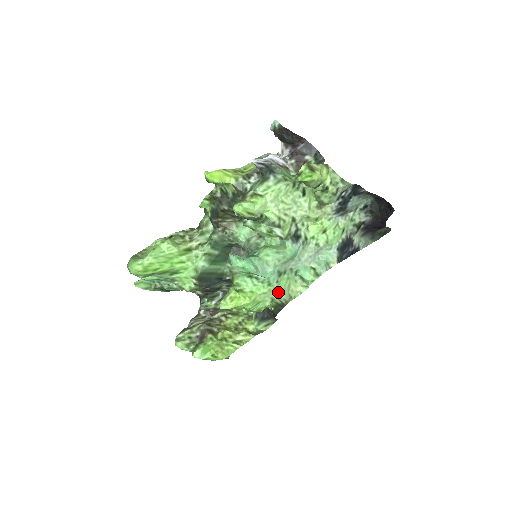
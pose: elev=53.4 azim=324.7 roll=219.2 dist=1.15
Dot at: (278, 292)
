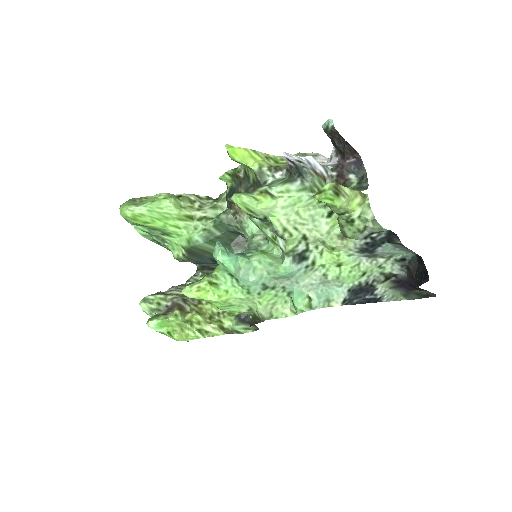
Dot at: (258, 304)
